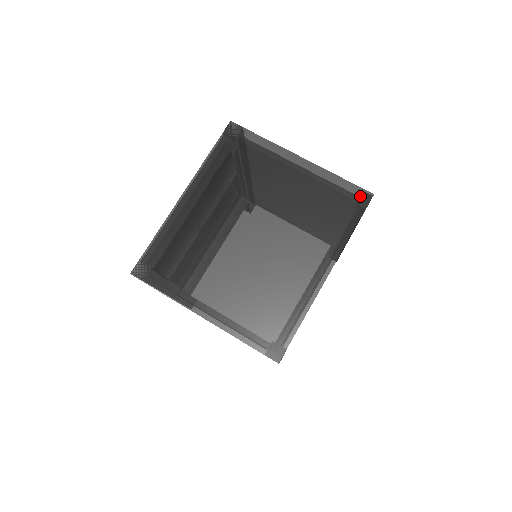
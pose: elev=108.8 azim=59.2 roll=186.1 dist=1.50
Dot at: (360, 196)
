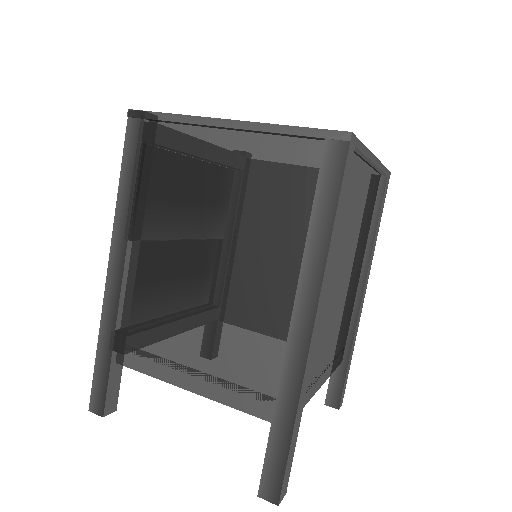
Dot at: occluded
